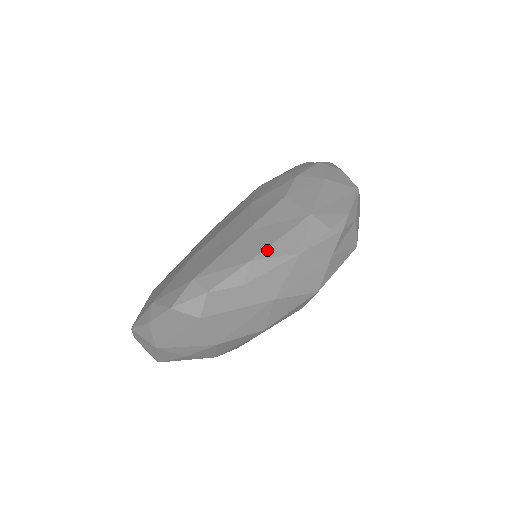
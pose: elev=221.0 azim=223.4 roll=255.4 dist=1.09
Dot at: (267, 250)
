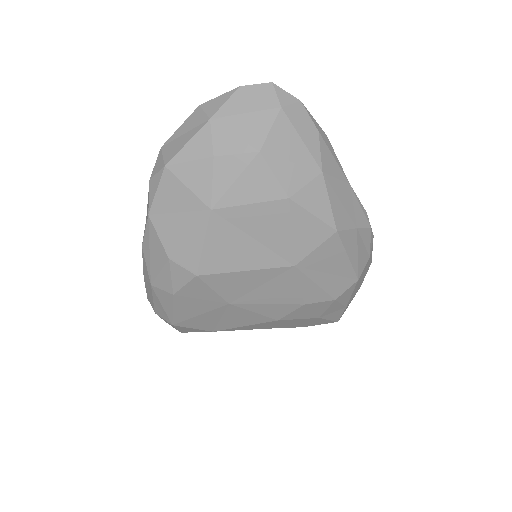
Dot at: occluded
